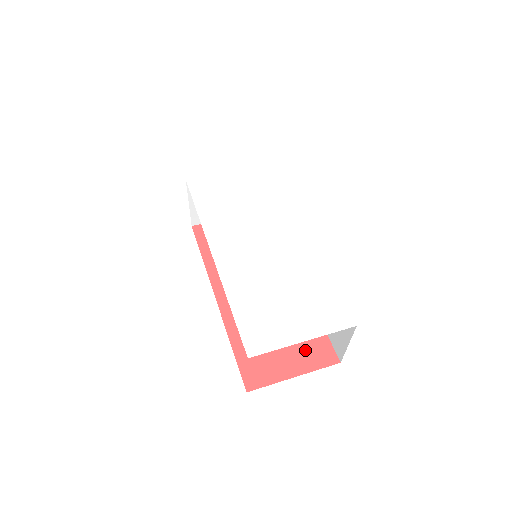
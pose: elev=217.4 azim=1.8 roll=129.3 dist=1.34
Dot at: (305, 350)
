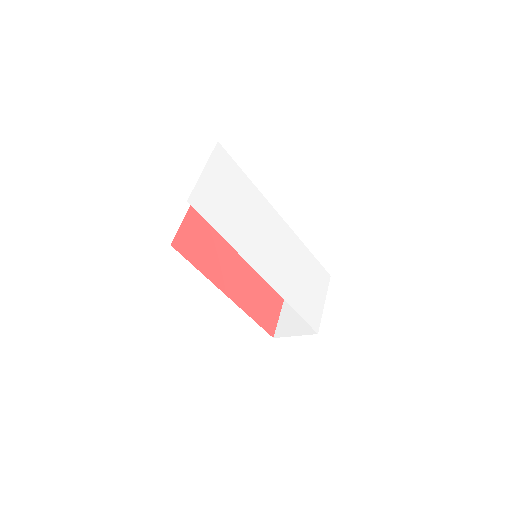
Dot at: occluded
